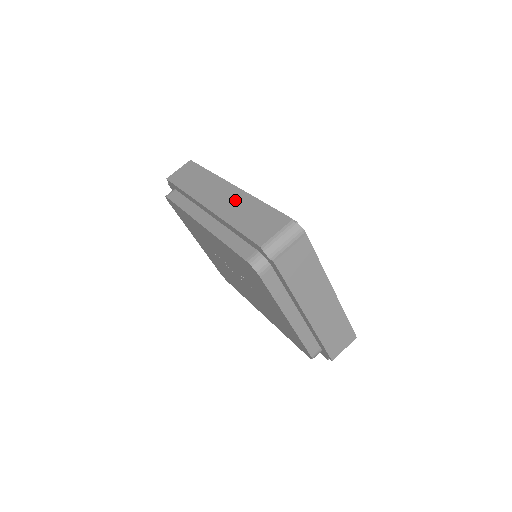
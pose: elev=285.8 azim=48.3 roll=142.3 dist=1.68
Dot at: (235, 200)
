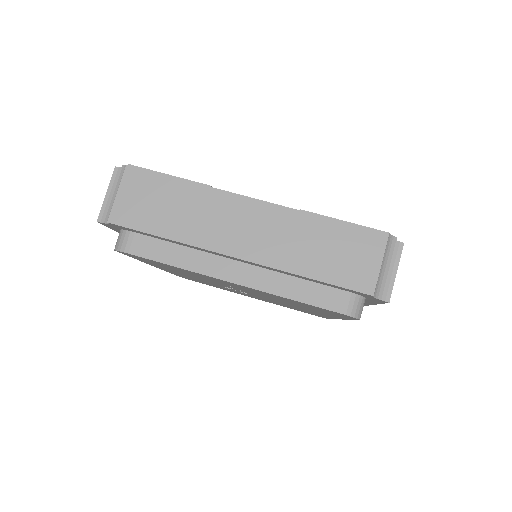
Dot at: occluded
